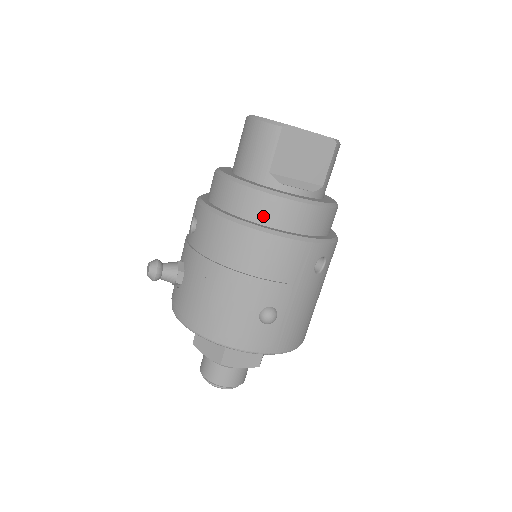
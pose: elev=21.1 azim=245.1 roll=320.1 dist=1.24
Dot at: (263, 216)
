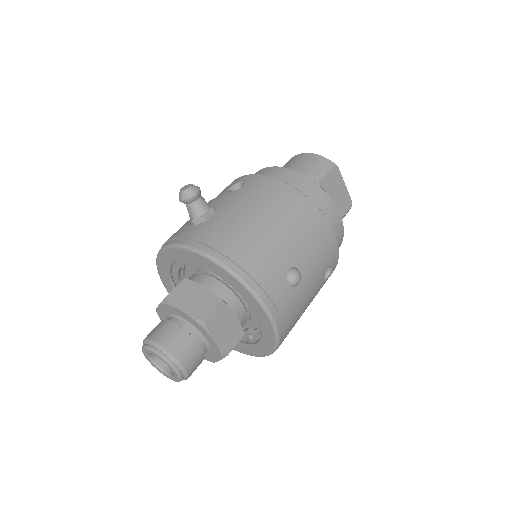
Dot at: (313, 201)
